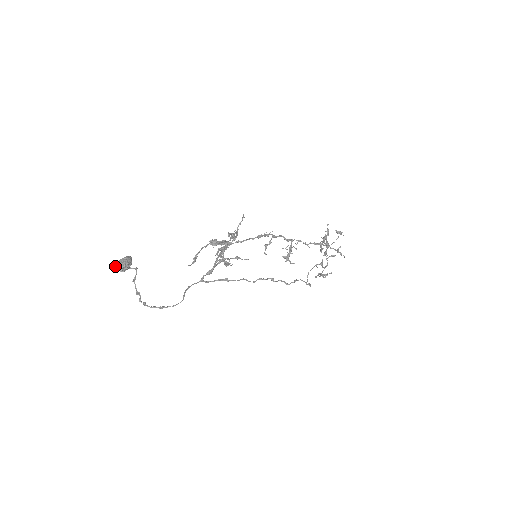
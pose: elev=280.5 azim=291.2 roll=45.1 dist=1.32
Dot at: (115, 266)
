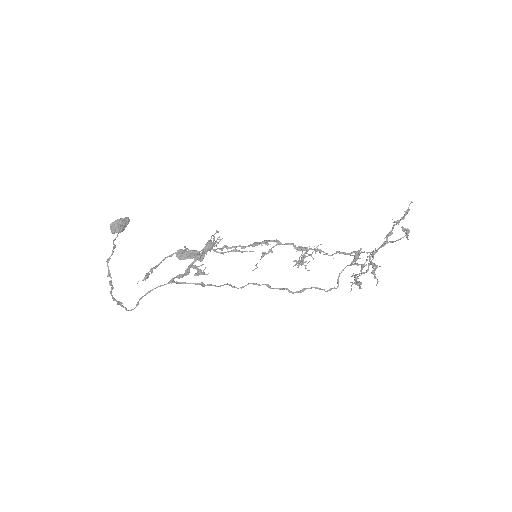
Dot at: occluded
